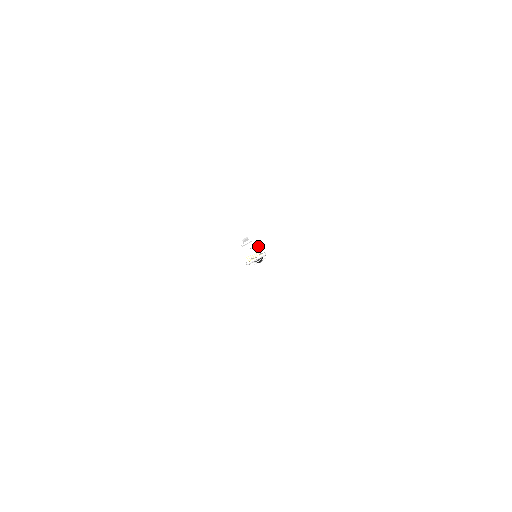
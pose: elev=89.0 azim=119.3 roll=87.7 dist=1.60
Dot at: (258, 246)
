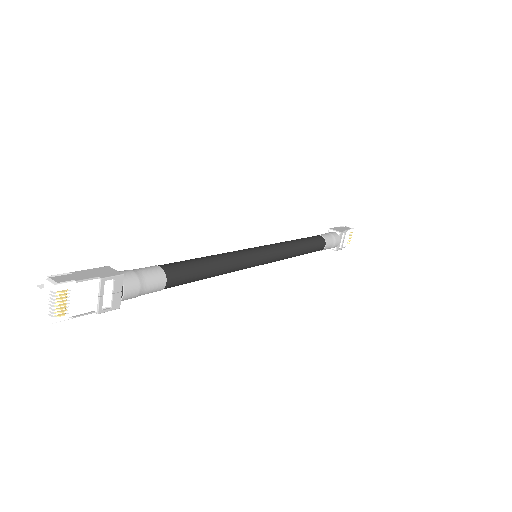
Dot at: (45, 286)
